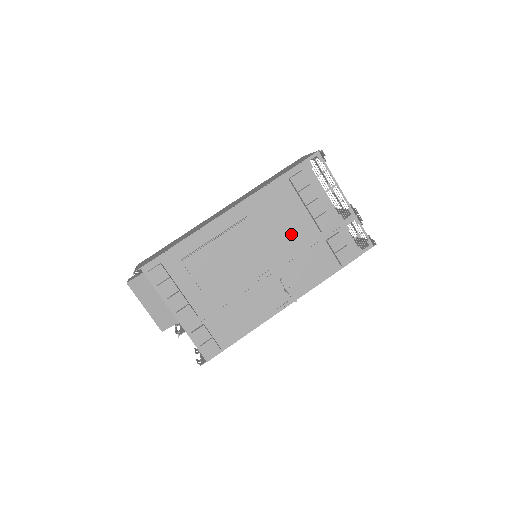
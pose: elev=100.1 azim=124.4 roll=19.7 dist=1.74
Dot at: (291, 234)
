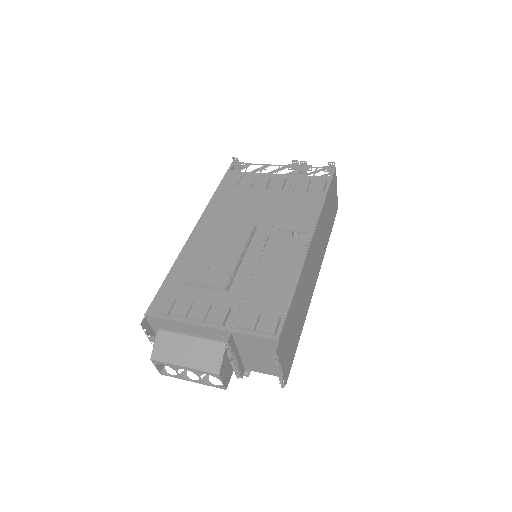
Dot at: (259, 207)
